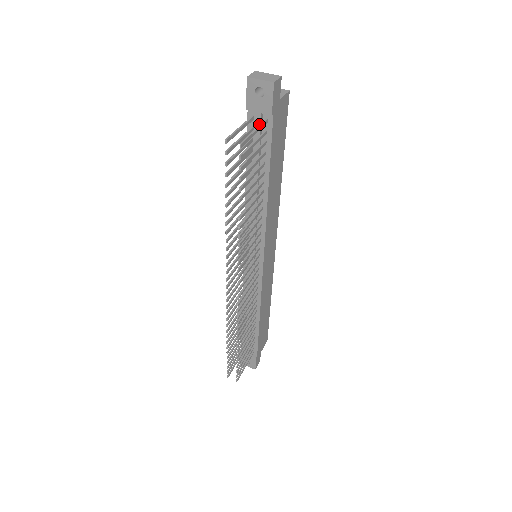
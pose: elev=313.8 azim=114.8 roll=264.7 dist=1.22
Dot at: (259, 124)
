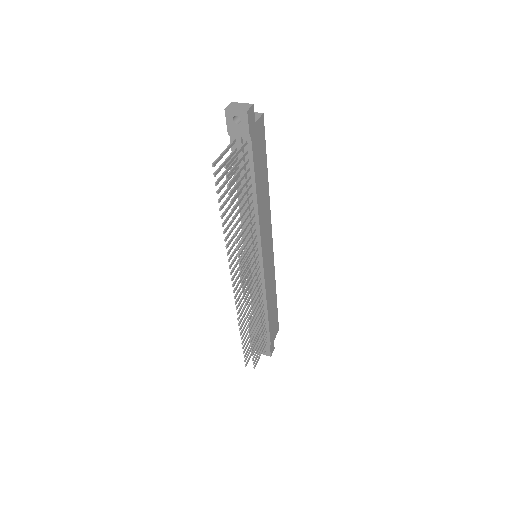
Dot at: (240, 146)
